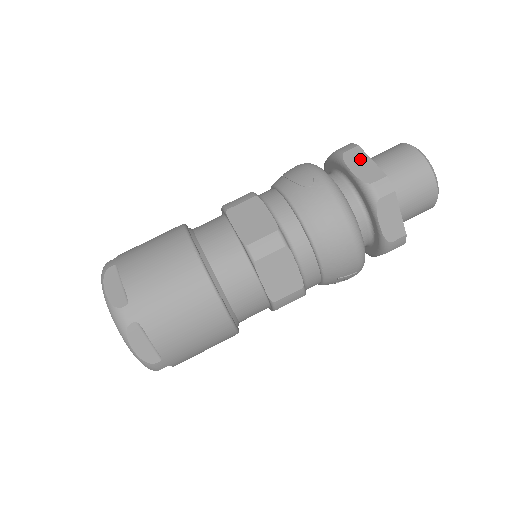
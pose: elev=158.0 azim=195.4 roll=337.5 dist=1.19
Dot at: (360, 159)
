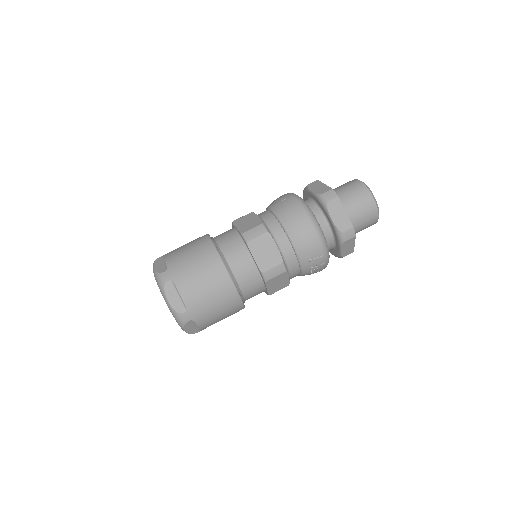
Dot at: (317, 185)
